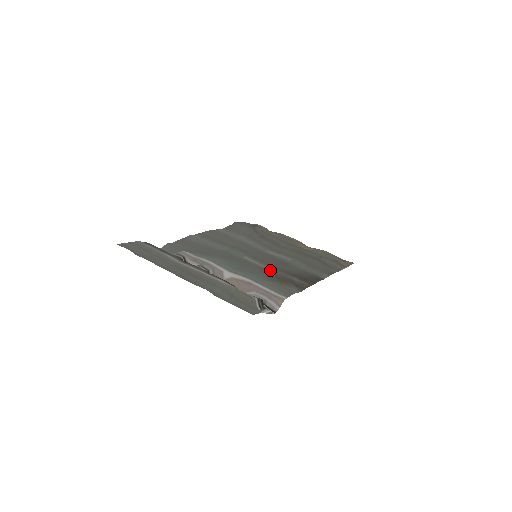
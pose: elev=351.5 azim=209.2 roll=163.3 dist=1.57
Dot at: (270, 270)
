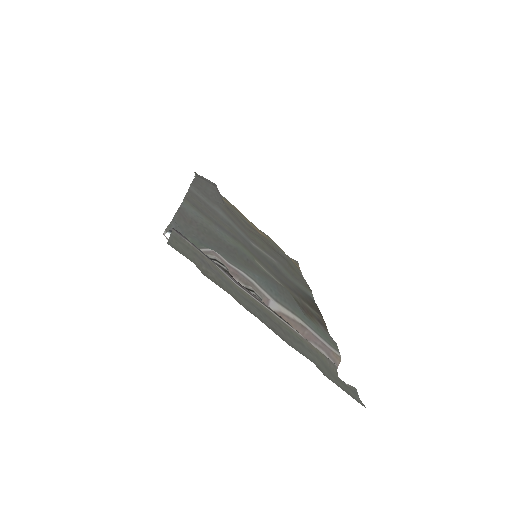
Dot at: occluded
